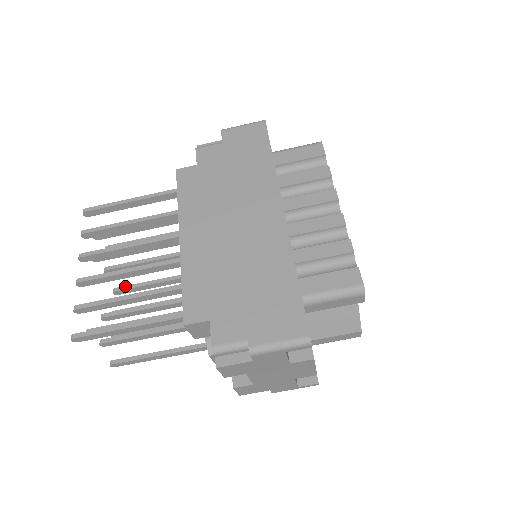
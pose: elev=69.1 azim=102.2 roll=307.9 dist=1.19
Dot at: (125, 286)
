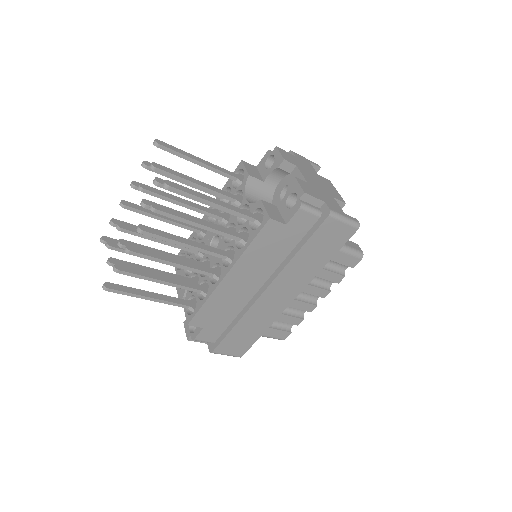
Dot at: occluded
